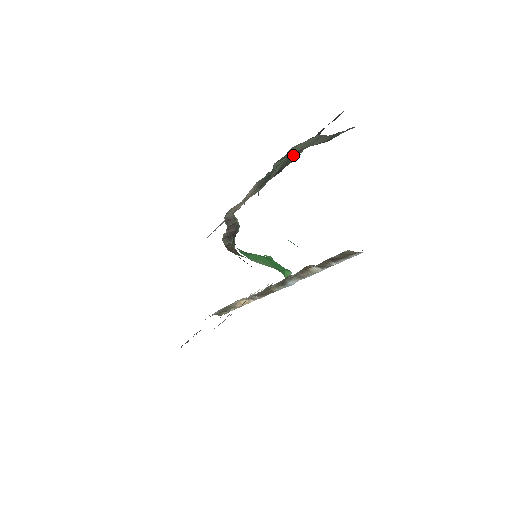
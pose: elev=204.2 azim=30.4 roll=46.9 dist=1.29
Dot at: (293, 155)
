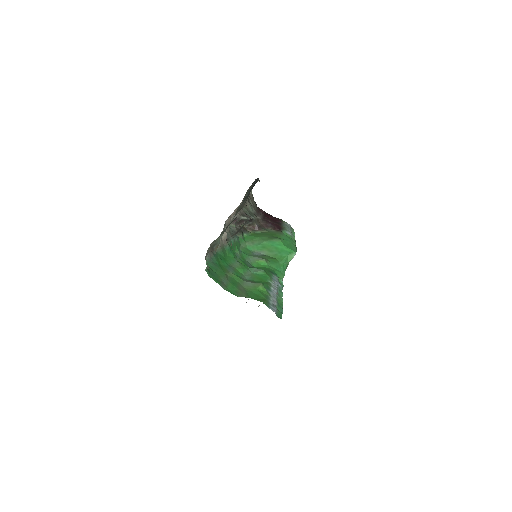
Dot at: (228, 225)
